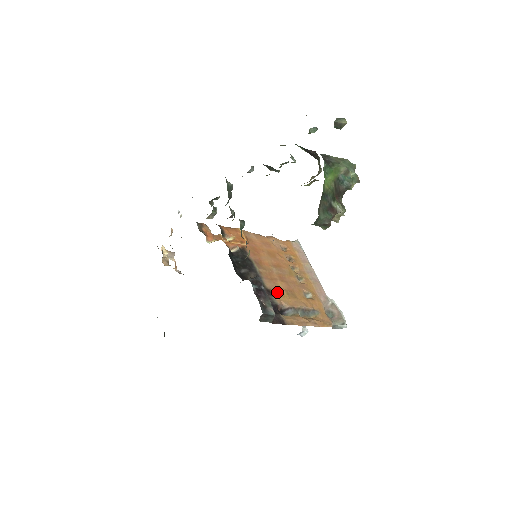
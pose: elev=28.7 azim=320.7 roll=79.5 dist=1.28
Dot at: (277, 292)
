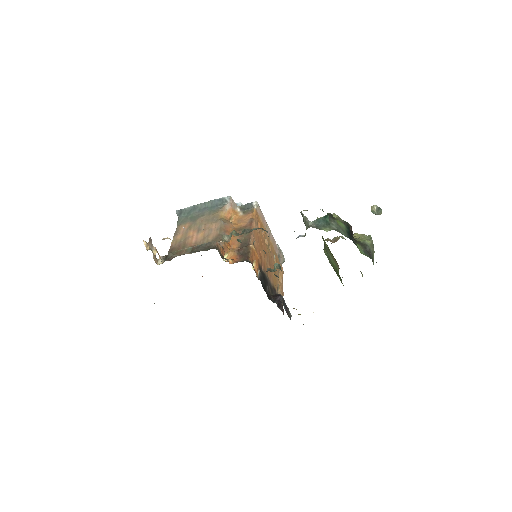
Dot at: (274, 283)
